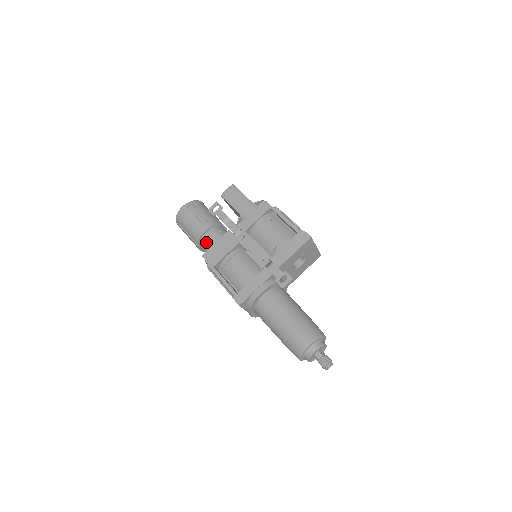
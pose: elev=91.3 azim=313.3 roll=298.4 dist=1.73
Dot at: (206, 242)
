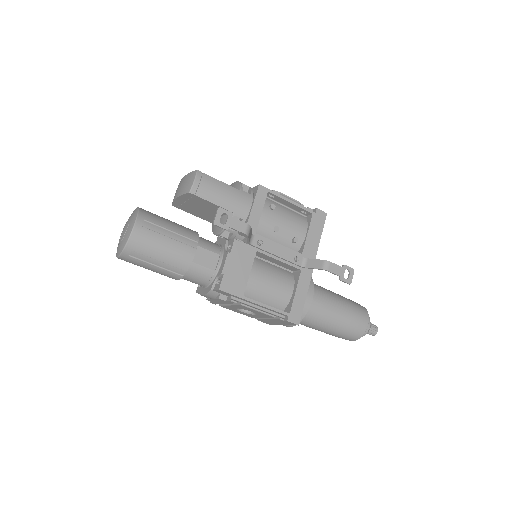
Dot at: (202, 267)
